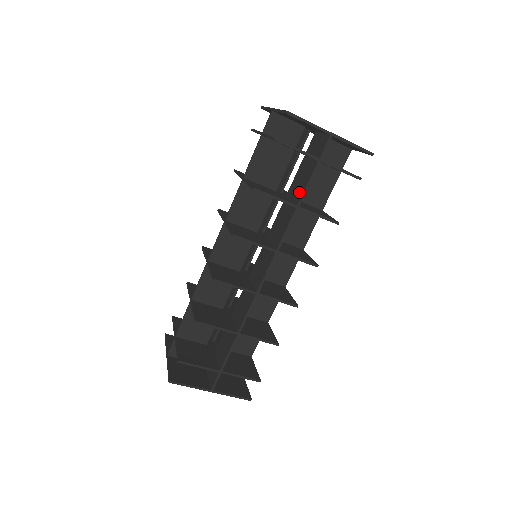
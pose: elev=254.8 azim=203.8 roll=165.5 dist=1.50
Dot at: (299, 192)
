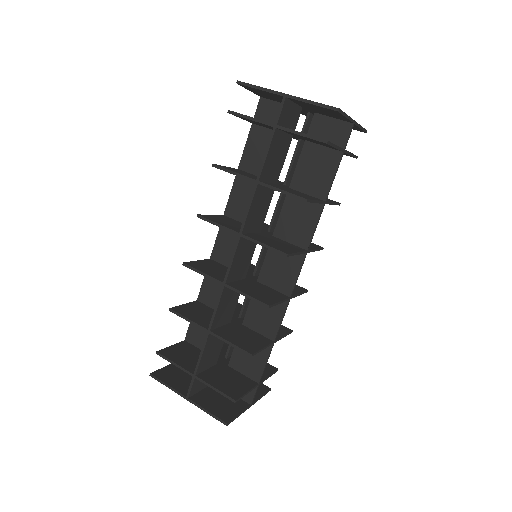
Dot at: (265, 168)
